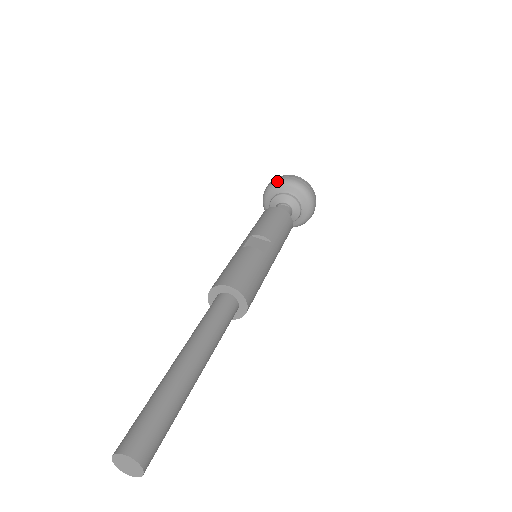
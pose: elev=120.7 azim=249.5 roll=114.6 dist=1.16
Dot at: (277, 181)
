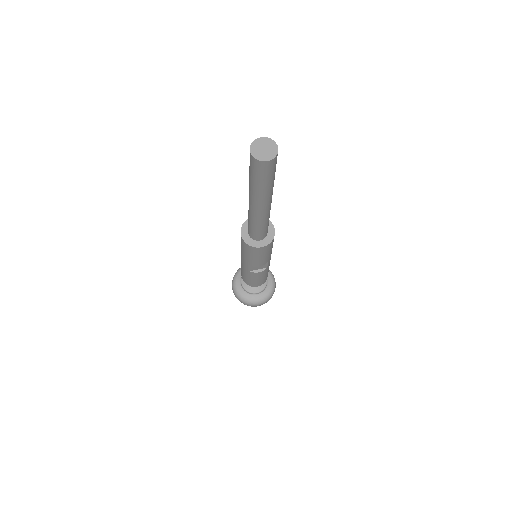
Dot at: (238, 269)
